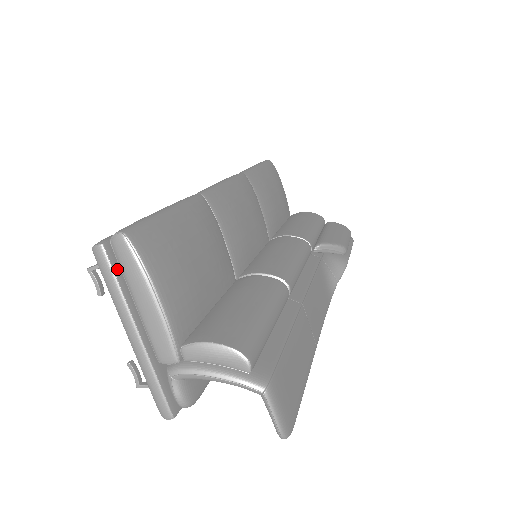
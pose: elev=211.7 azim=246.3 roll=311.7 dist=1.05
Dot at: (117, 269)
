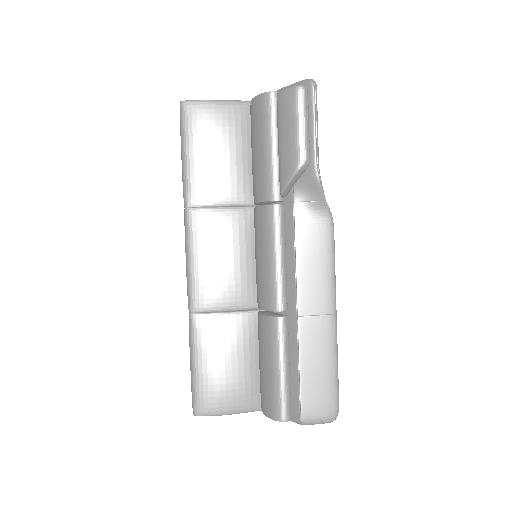
Dot at: occluded
